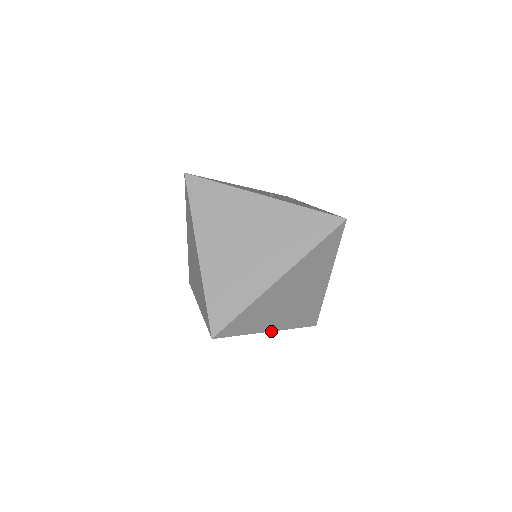
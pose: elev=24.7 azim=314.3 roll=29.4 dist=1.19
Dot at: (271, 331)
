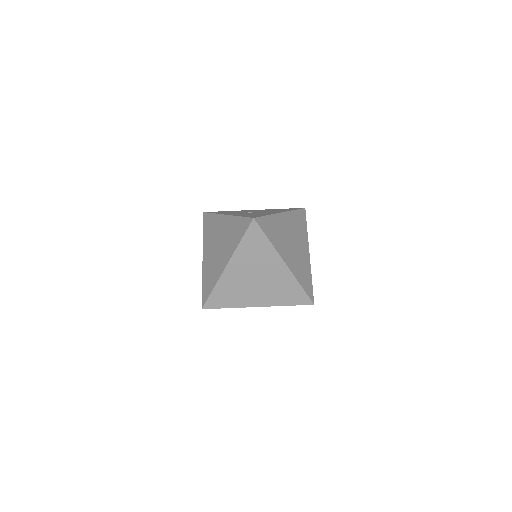
Dot at: occluded
